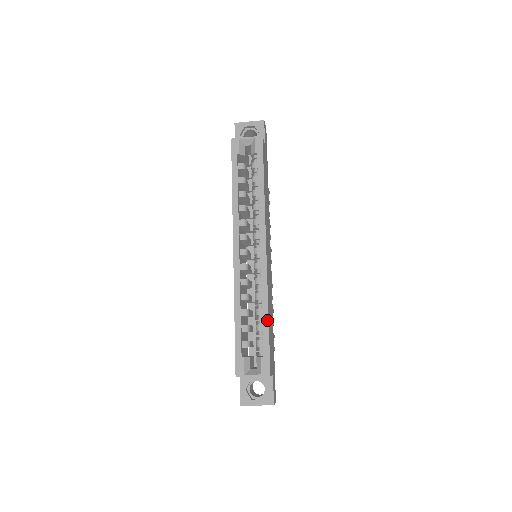
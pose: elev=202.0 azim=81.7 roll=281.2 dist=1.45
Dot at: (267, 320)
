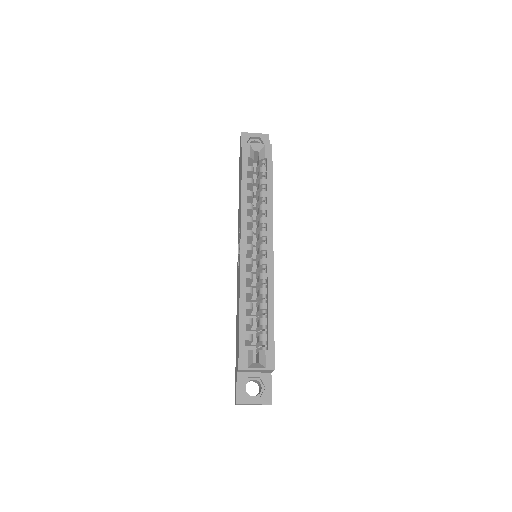
Dot at: (273, 314)
